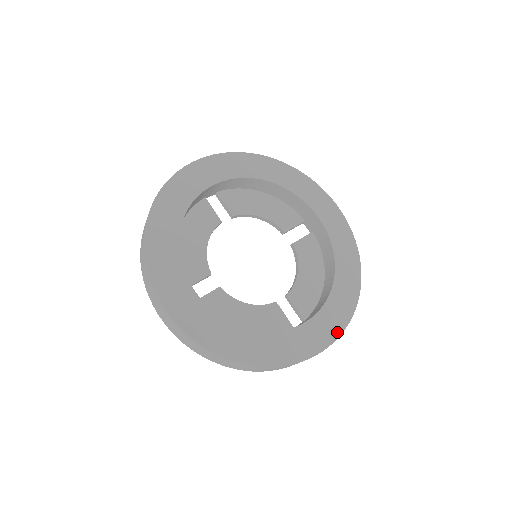
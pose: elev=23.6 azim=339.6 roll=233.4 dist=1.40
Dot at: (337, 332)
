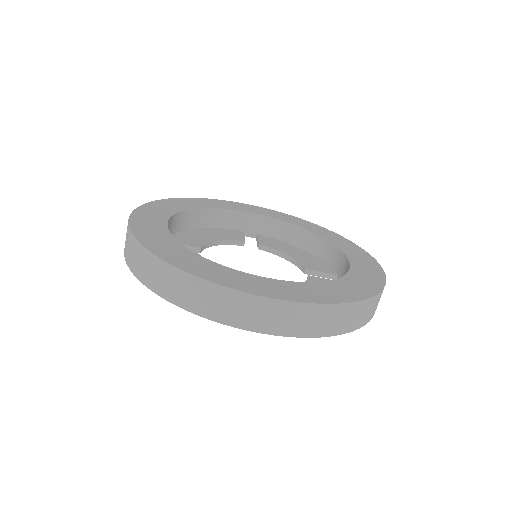
Dot at: (368, 255)
